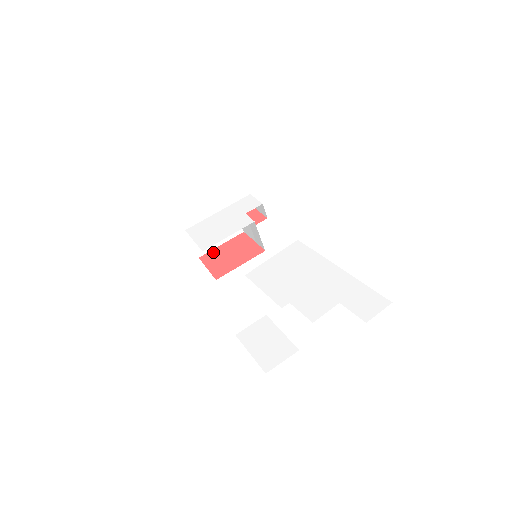
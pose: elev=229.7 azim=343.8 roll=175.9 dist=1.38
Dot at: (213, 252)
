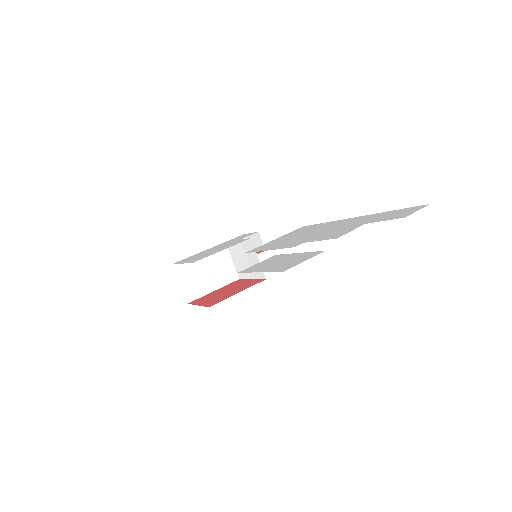
Dot at: (205, 296)
